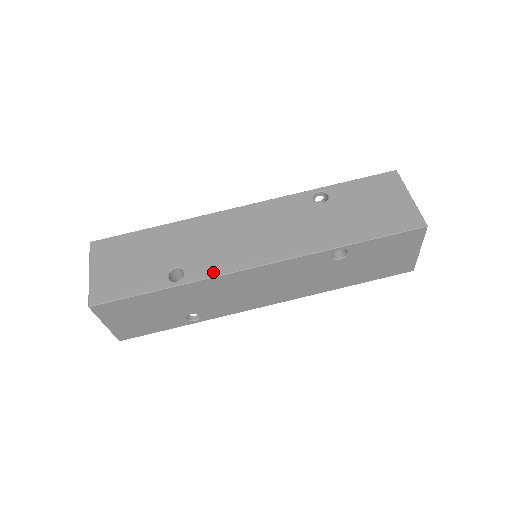
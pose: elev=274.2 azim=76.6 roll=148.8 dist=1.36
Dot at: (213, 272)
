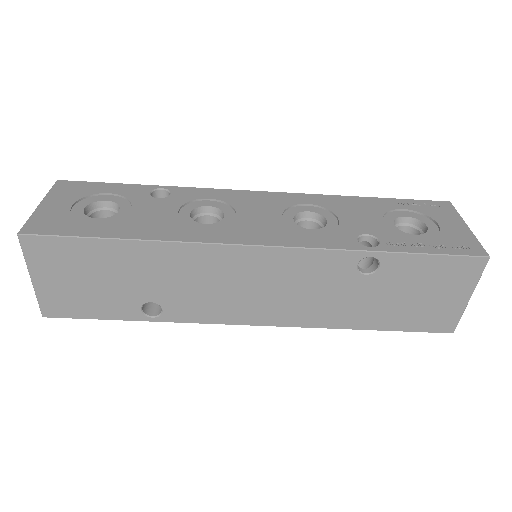
Dot at: (198, 319)
